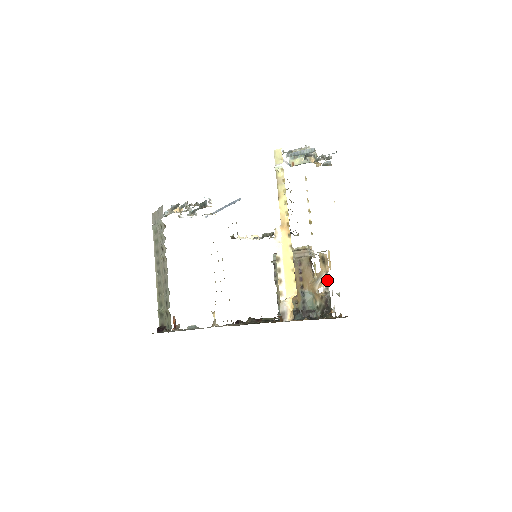
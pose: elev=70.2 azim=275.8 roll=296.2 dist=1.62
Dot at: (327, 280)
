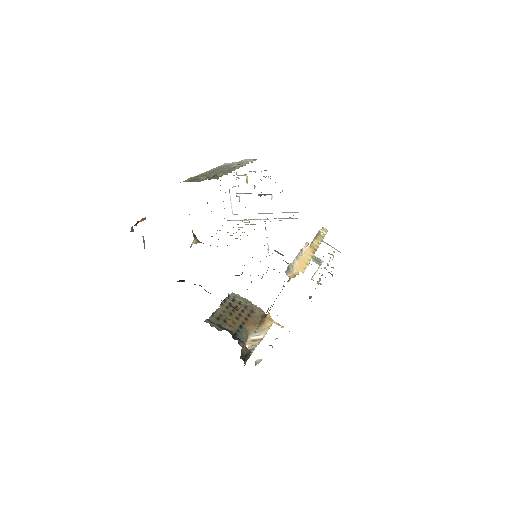
Dot at: (256, 346)
